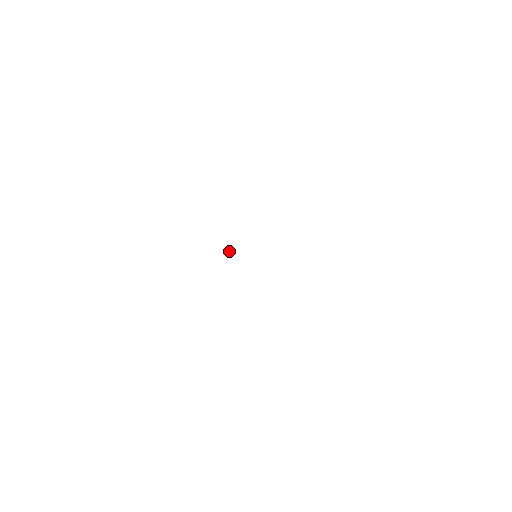
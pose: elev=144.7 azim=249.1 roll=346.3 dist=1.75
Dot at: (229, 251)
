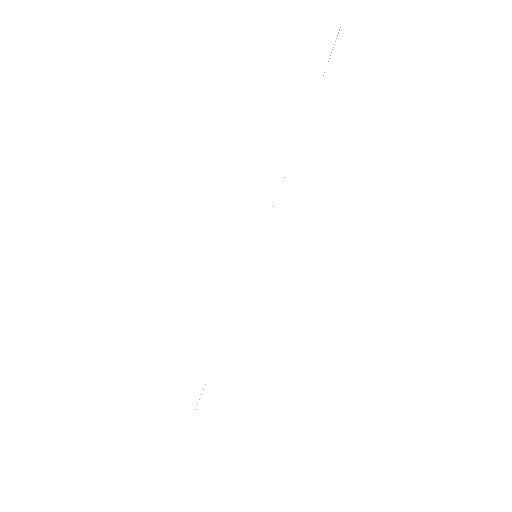
Dot at: occluded
